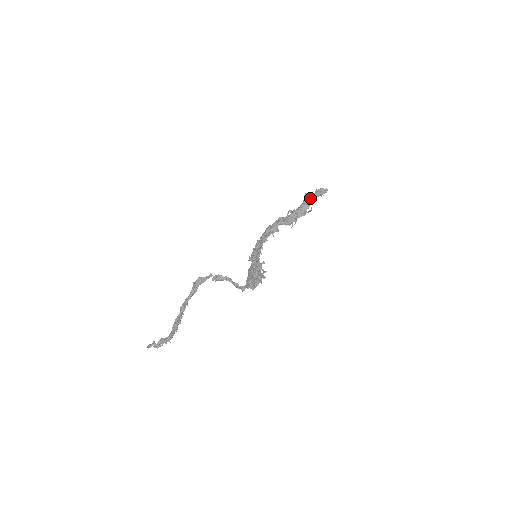
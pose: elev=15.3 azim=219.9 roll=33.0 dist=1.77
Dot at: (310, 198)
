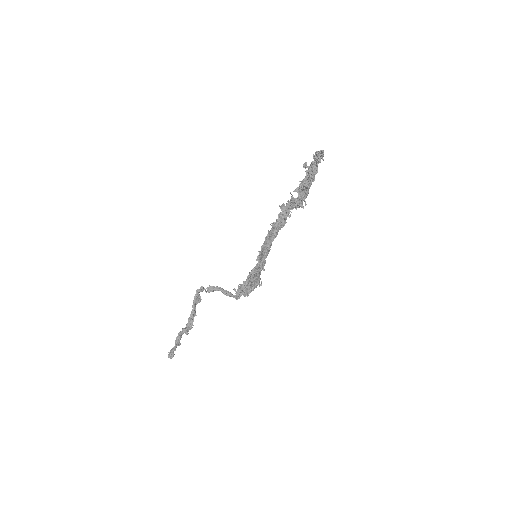
Dot at: (311, 168)
